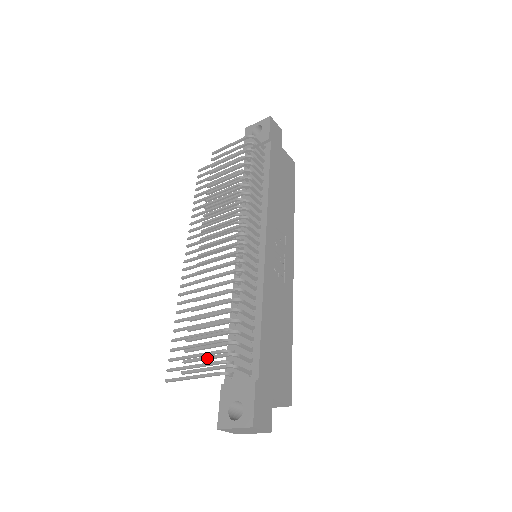
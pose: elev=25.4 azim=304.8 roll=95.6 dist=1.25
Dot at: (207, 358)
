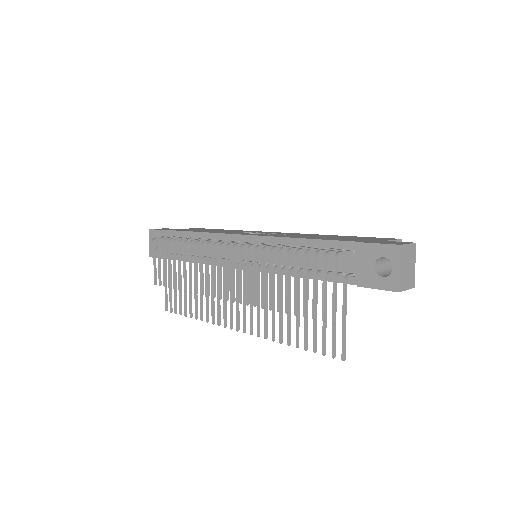
Dot at: (324, 287)
